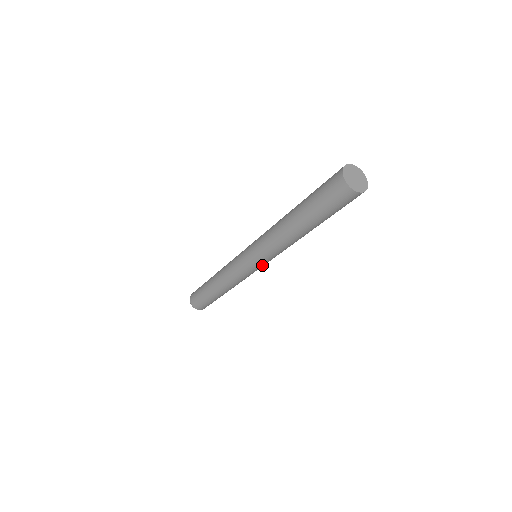
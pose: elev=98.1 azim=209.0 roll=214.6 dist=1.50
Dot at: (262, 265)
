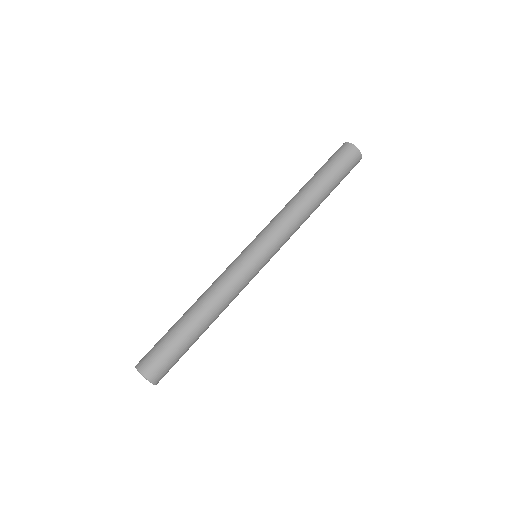
Dot at: (267, 257)
